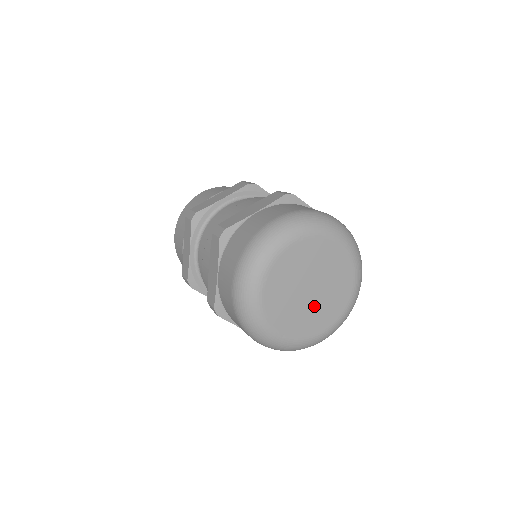
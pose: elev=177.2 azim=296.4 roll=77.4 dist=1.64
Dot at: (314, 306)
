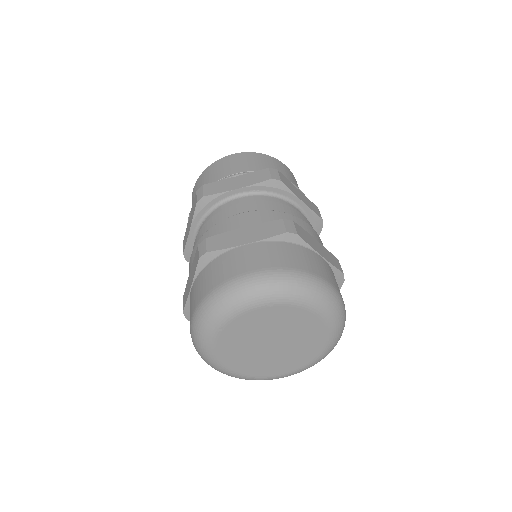
Dot at: (272, 356)
